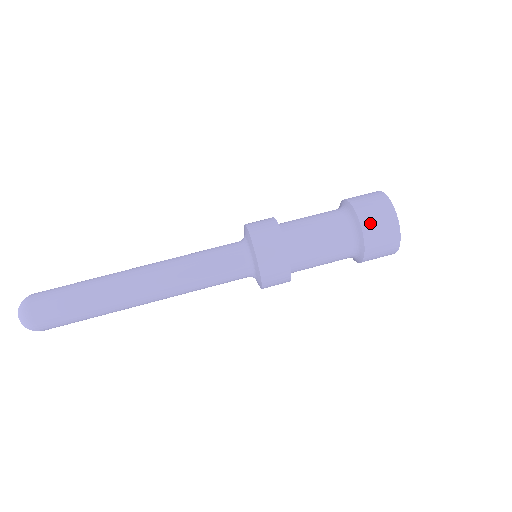
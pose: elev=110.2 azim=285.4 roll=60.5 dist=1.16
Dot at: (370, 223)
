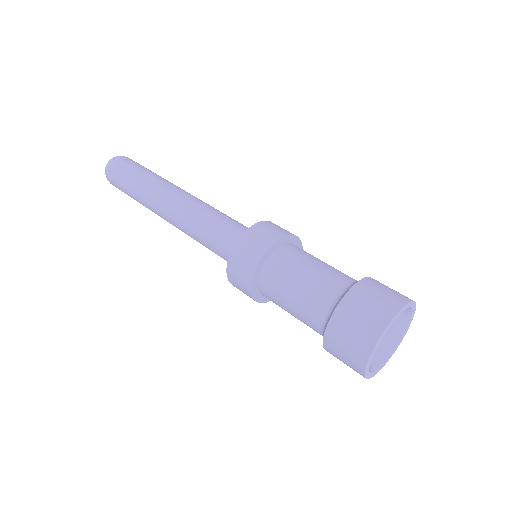
Dot at: (338, 331)
